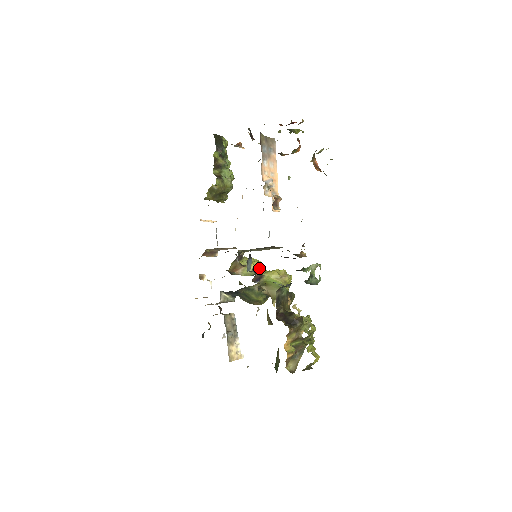
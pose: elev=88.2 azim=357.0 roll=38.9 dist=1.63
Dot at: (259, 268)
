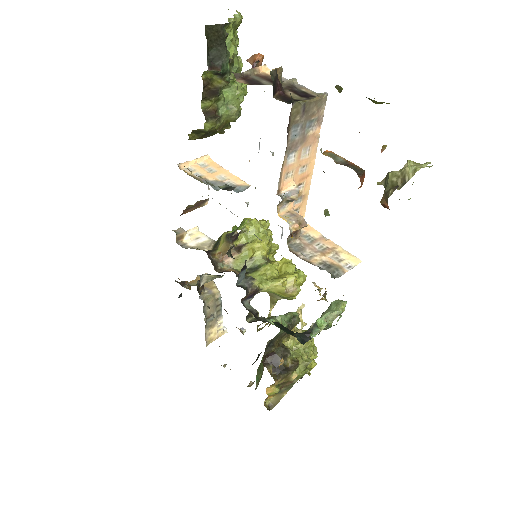
Dot at: (261, 256)
